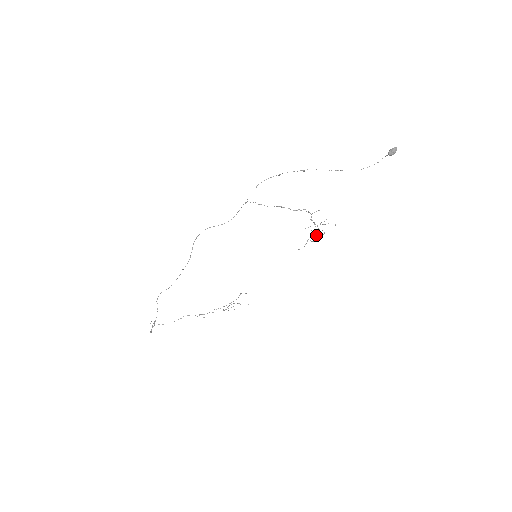
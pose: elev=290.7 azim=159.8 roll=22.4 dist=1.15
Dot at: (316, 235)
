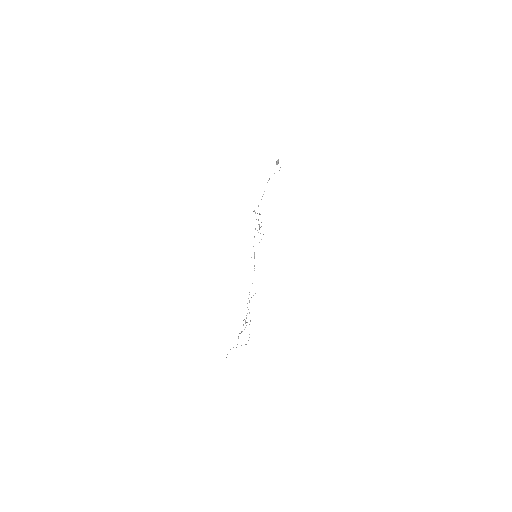
Dot at: occluded
